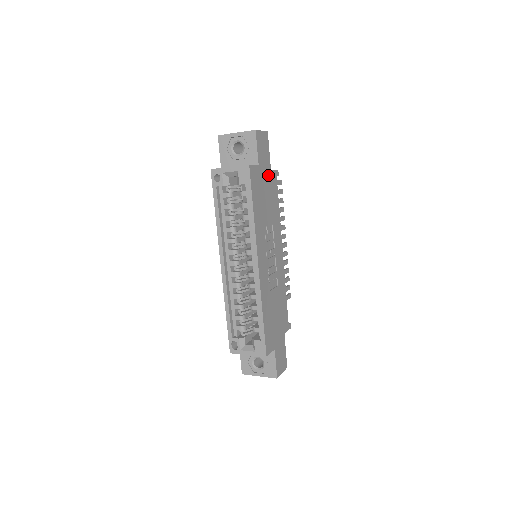
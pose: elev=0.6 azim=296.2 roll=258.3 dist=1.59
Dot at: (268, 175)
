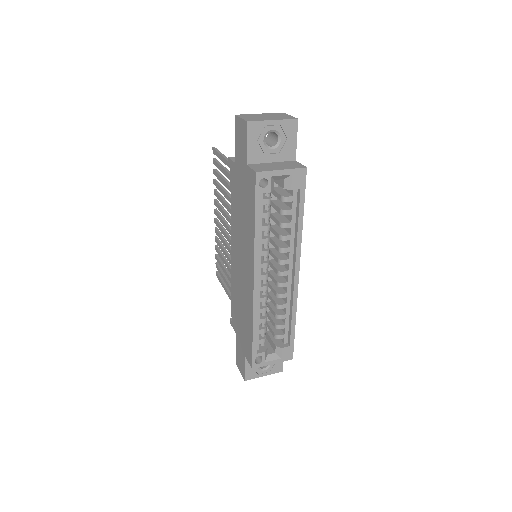
Dot at: occluded
